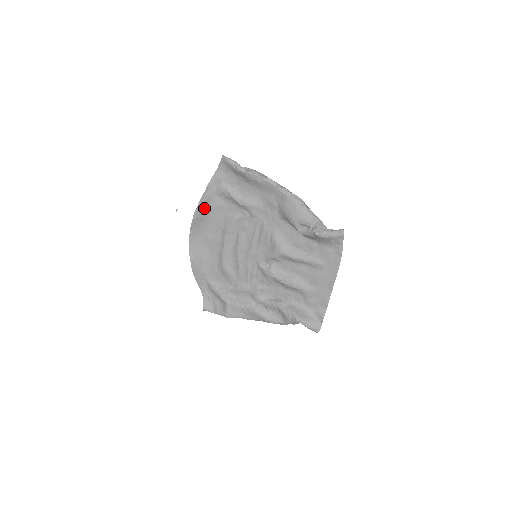
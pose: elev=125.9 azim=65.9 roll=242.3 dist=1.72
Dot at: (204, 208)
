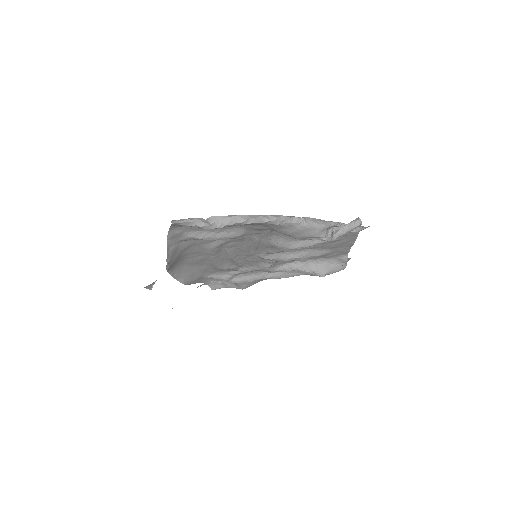
Dot at: (174, 257)
